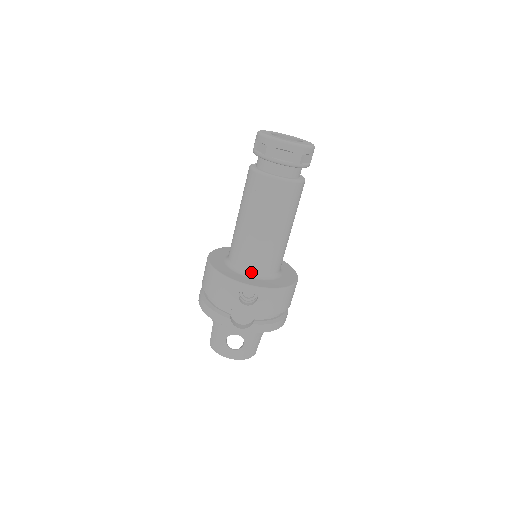
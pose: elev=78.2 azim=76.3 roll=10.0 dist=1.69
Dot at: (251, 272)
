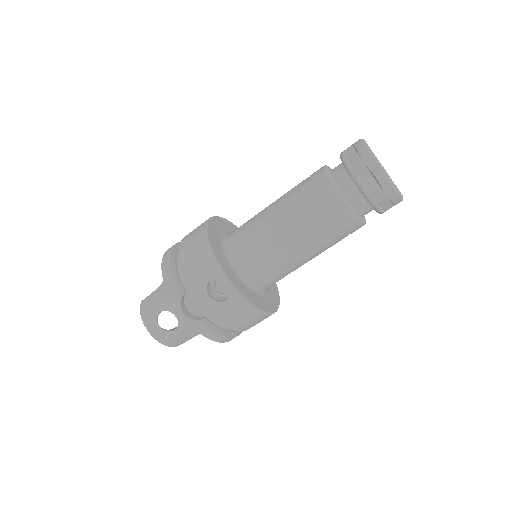
Dot at: (240, 268)
